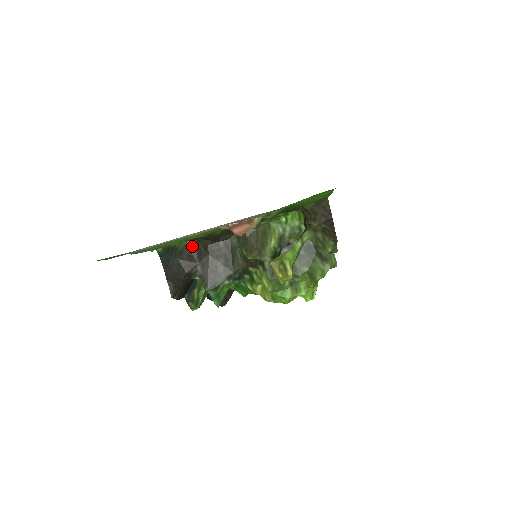
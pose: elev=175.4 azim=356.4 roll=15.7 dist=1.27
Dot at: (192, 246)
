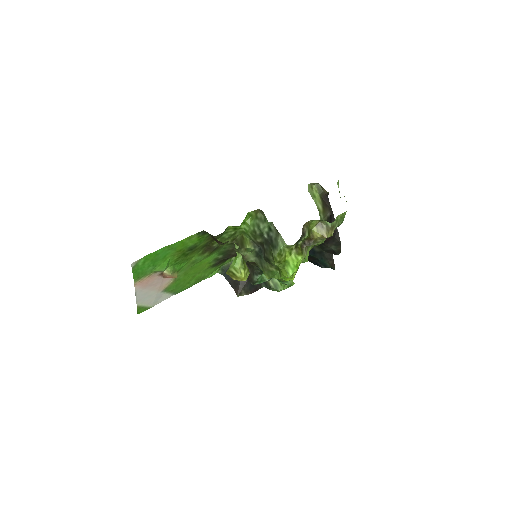
Dot at: occluded
